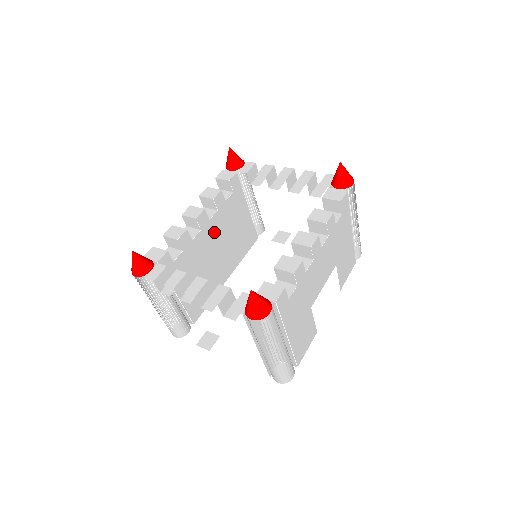
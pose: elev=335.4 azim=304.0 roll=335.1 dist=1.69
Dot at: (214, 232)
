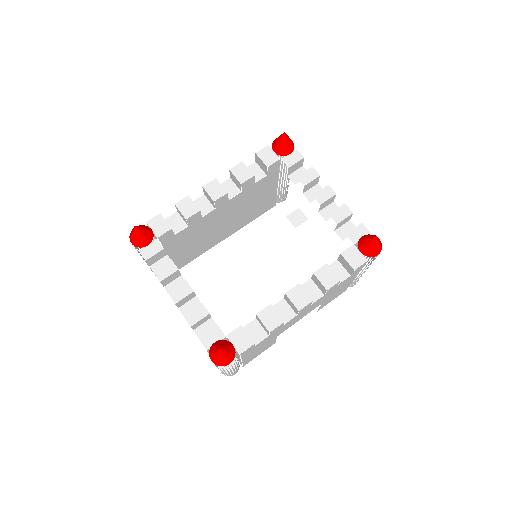
Dot at: (229, 208)
